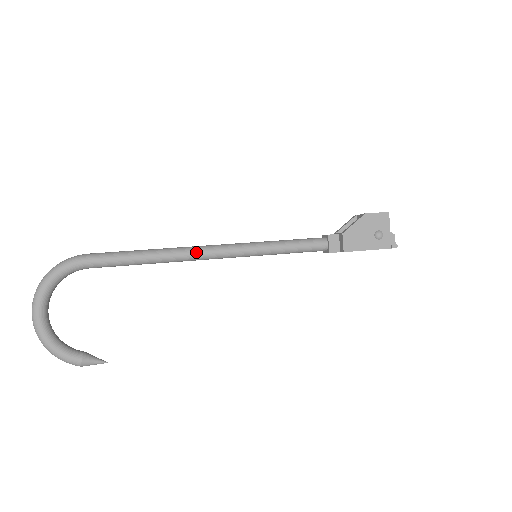
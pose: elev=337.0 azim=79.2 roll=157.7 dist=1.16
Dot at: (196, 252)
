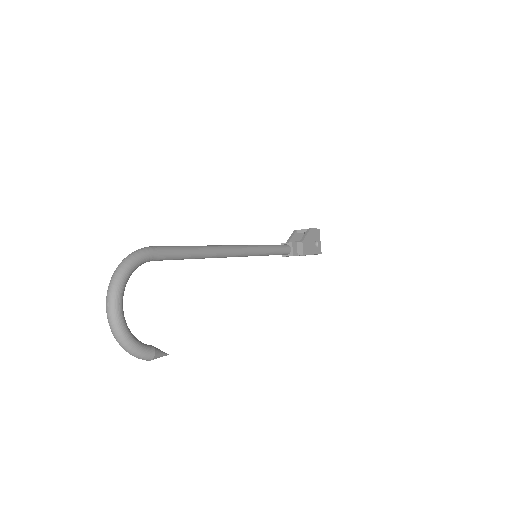
Dot at: (227, 250)
